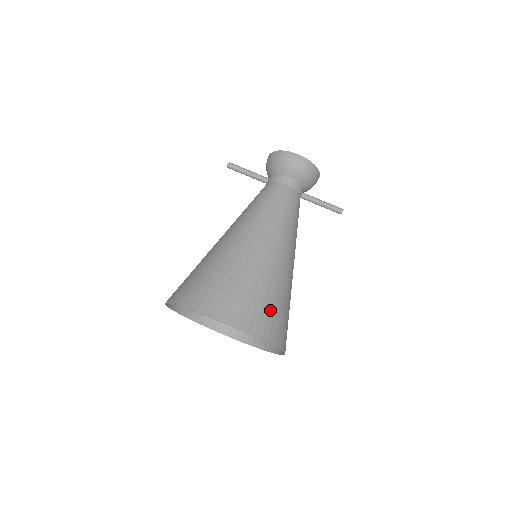
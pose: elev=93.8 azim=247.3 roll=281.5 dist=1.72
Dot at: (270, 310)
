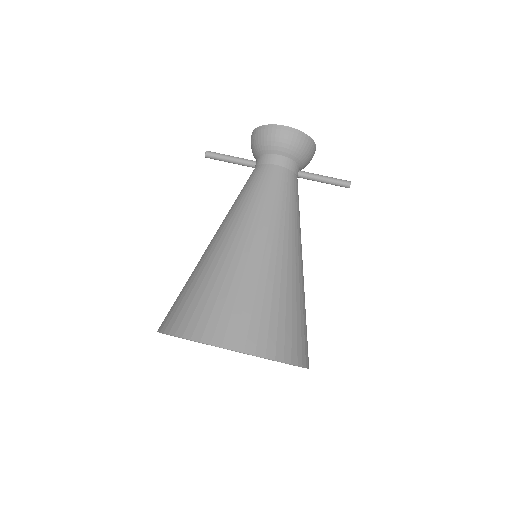
Dot at: (280, 322)
